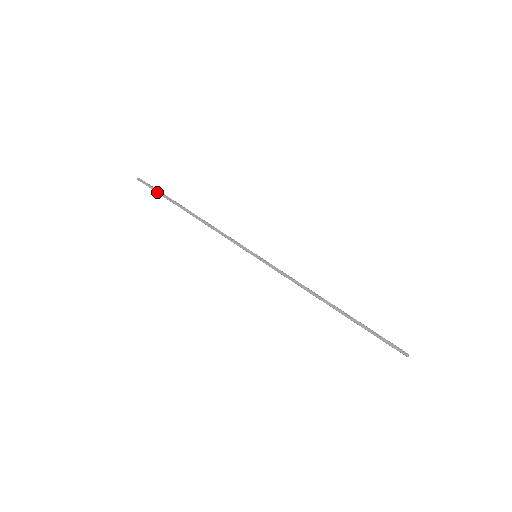
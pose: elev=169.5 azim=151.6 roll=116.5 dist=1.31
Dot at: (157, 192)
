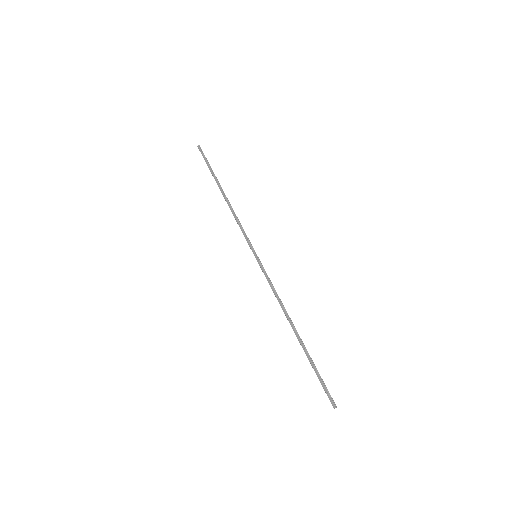
Dot at: (207, 164)
